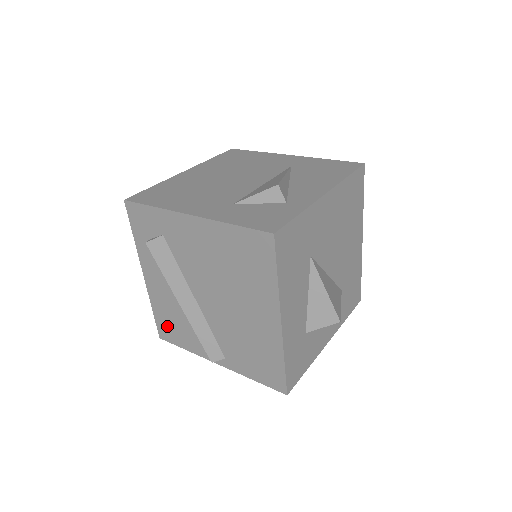
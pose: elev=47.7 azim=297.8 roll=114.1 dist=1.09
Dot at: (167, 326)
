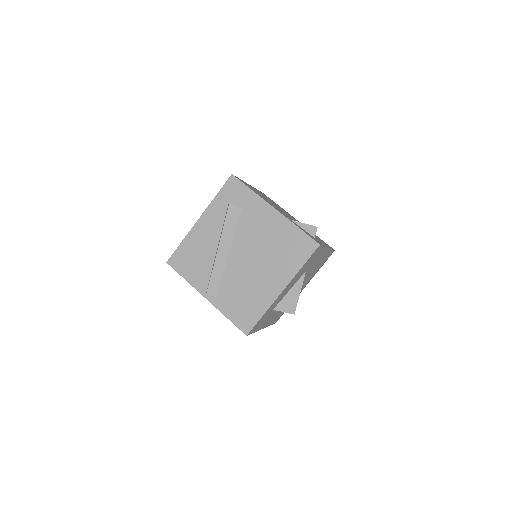
Dot at: (184, 258)
